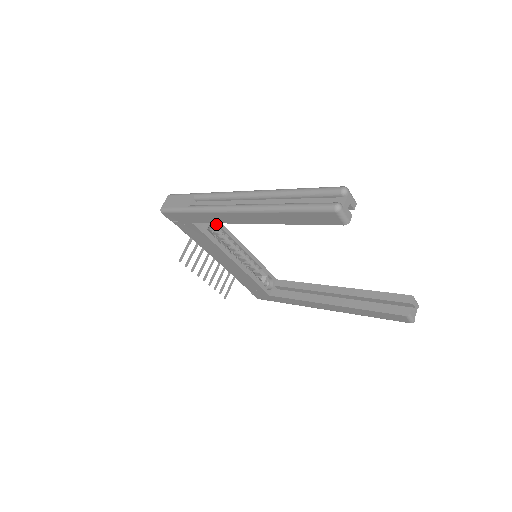
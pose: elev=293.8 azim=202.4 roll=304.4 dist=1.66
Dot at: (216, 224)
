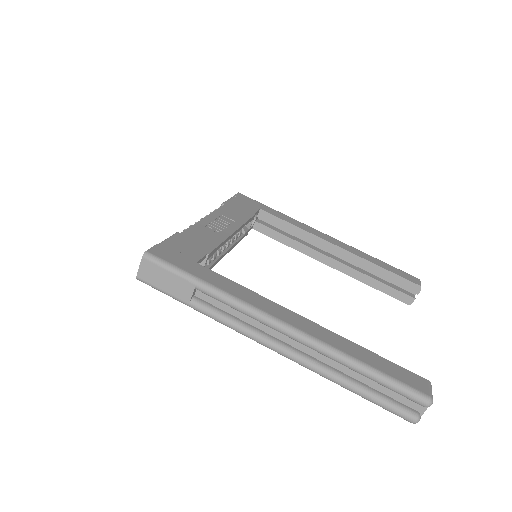
Dot at: occluded
